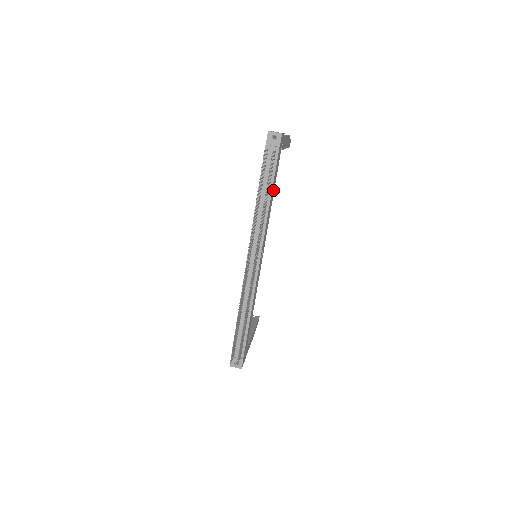
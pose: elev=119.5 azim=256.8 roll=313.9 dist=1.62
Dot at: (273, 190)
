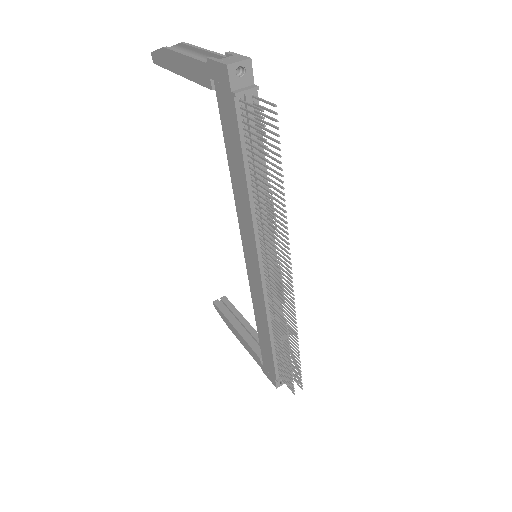
Dot at: occluded
